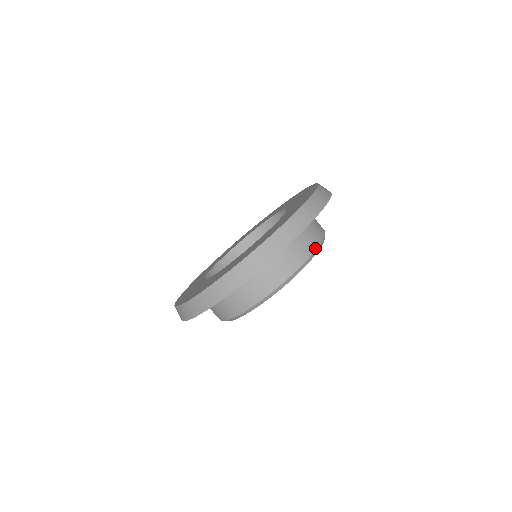
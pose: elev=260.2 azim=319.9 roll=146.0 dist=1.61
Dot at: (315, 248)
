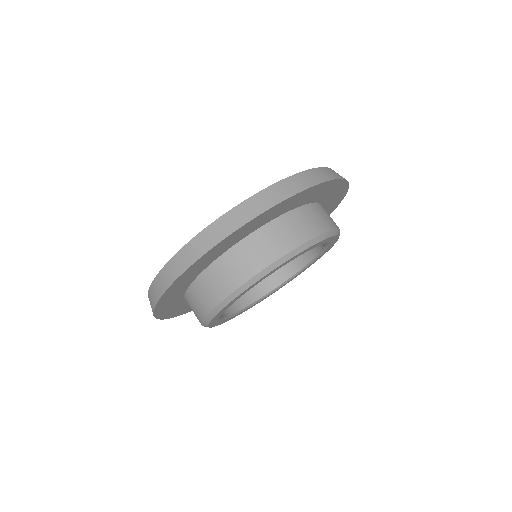
Dot at: occluded
